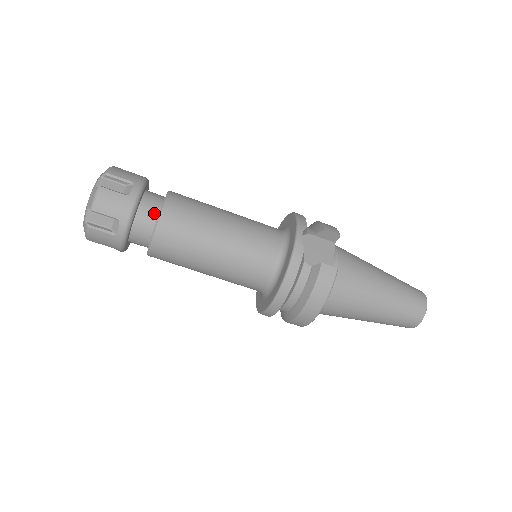
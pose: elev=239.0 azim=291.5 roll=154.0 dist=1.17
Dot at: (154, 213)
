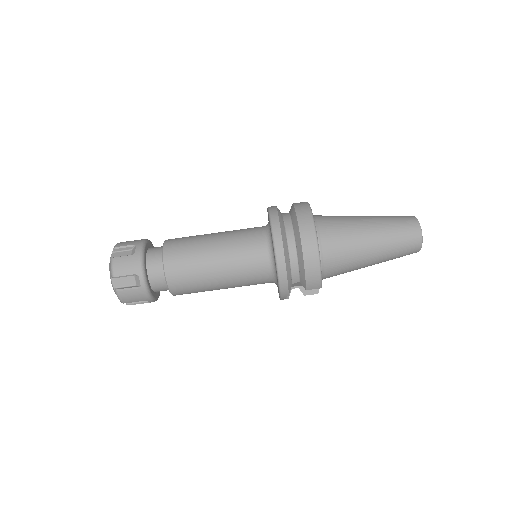
Dot at: (162, 246)
